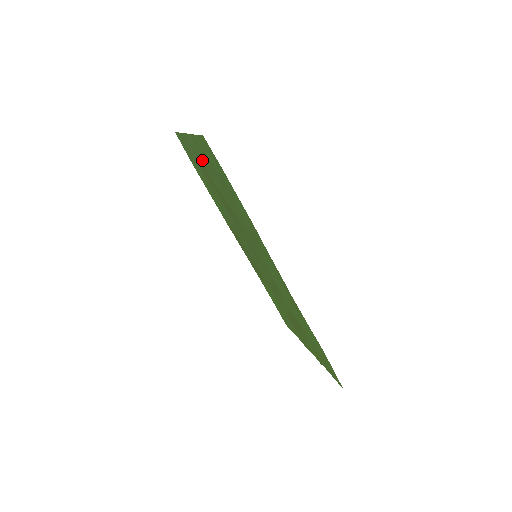
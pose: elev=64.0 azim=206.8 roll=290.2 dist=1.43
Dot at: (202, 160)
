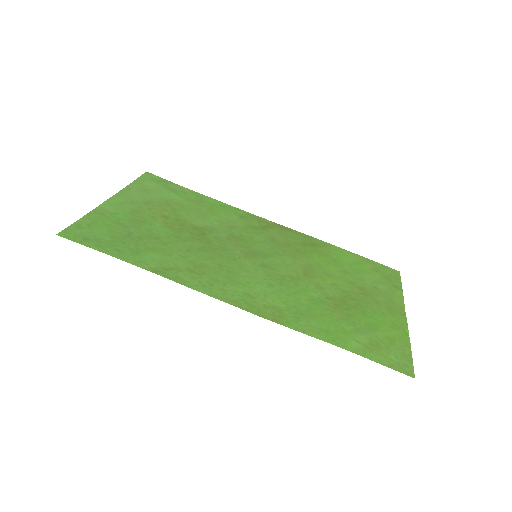
Dot at: (131, 214)
